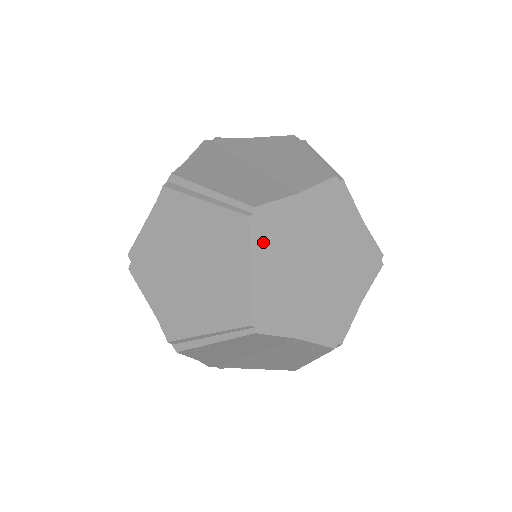
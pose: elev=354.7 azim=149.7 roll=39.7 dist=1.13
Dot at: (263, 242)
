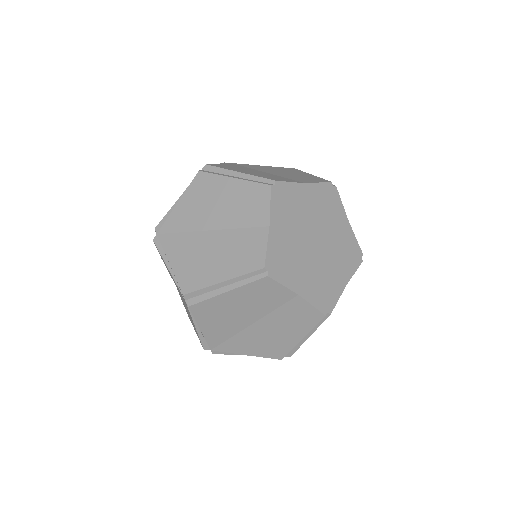
Dot at: (279, 208)
